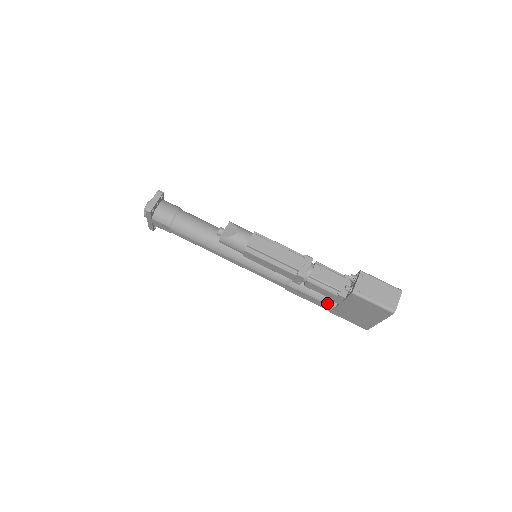
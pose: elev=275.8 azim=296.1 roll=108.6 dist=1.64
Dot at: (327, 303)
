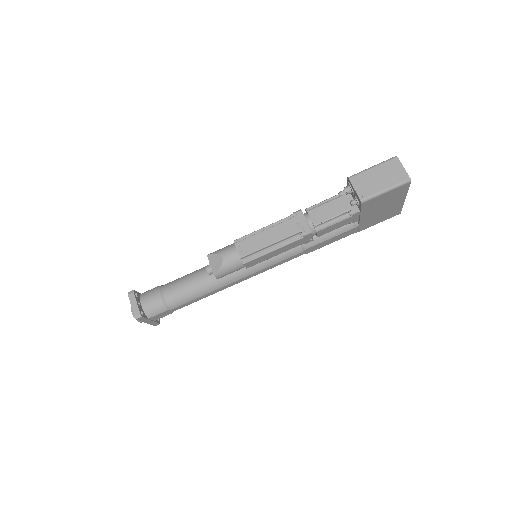
Dot at: (349, 229)
